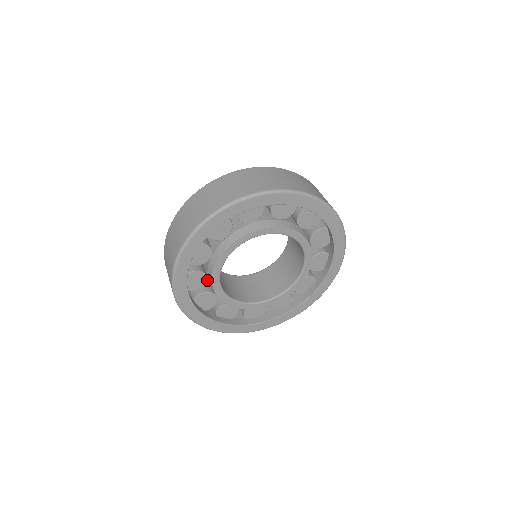
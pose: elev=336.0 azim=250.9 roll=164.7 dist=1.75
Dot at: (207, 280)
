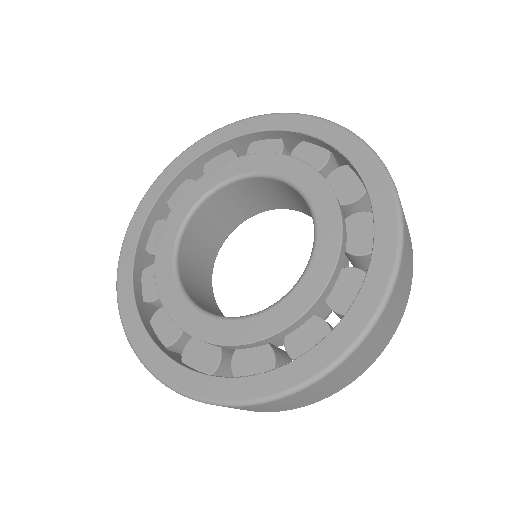
Dot at: occluded
